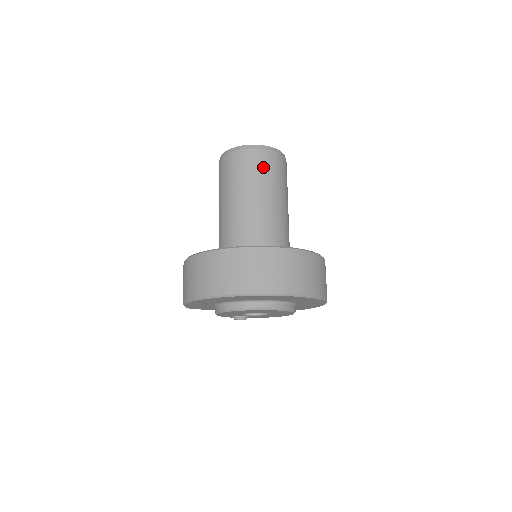
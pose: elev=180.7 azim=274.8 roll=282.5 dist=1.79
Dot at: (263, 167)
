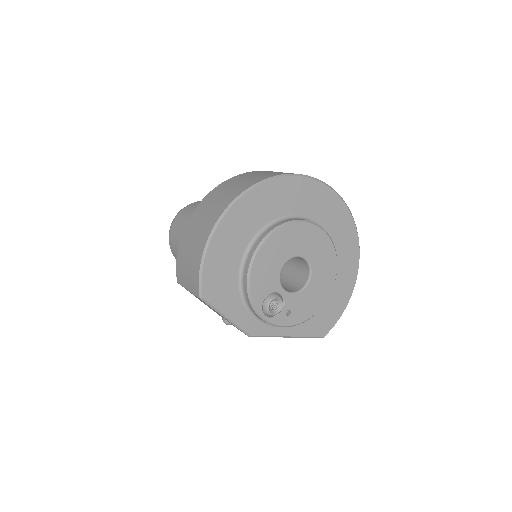
Dot at: occluded
